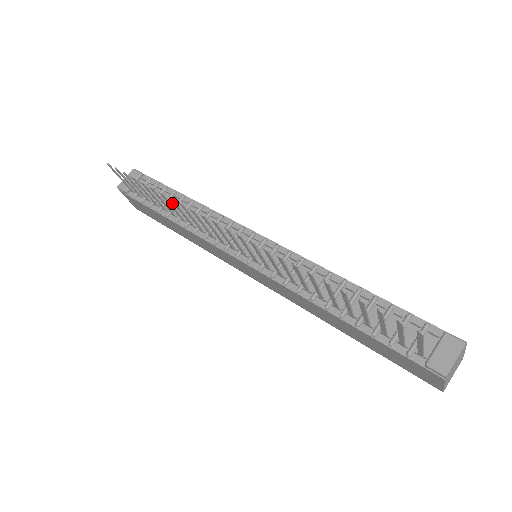
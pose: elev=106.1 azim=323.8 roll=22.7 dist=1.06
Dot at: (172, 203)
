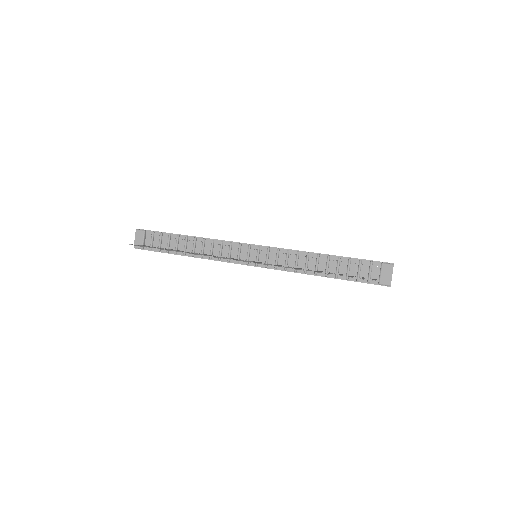
Dot at: (181, 244)
